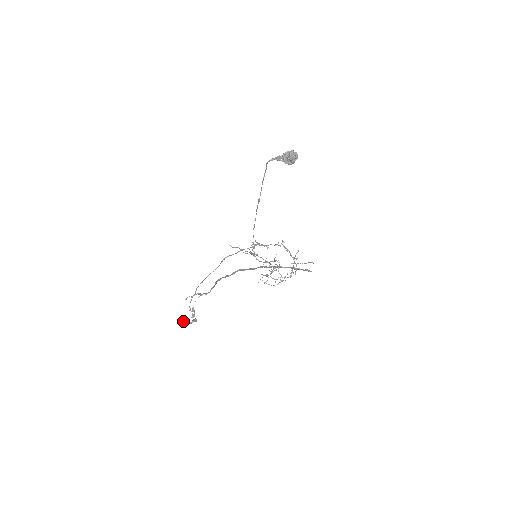
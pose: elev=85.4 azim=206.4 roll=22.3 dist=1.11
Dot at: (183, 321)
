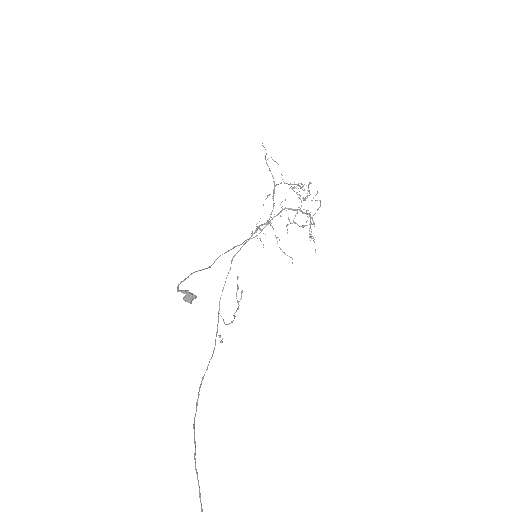
Dot at: (237, 287)
